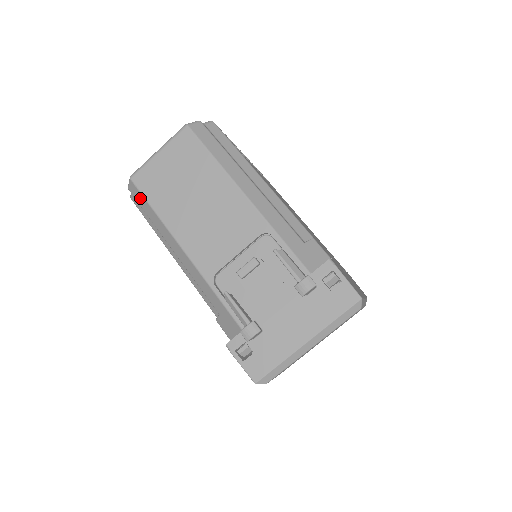
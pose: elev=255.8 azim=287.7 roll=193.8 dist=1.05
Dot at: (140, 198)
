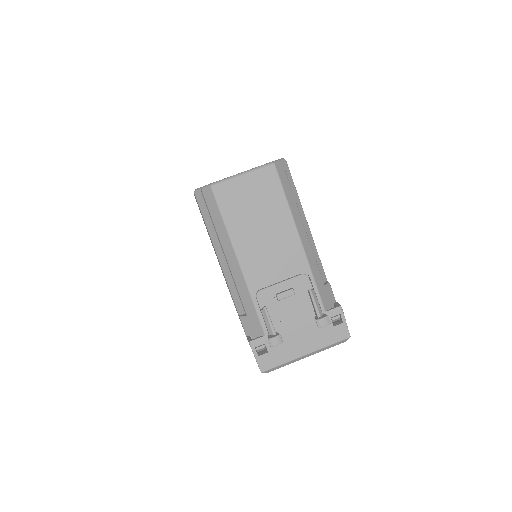
Dot at: (213, 206)
